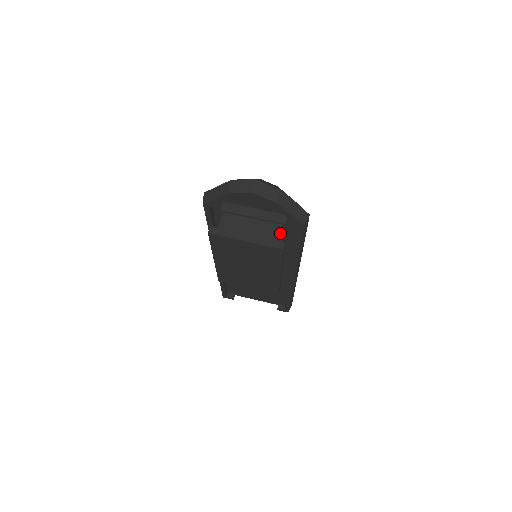
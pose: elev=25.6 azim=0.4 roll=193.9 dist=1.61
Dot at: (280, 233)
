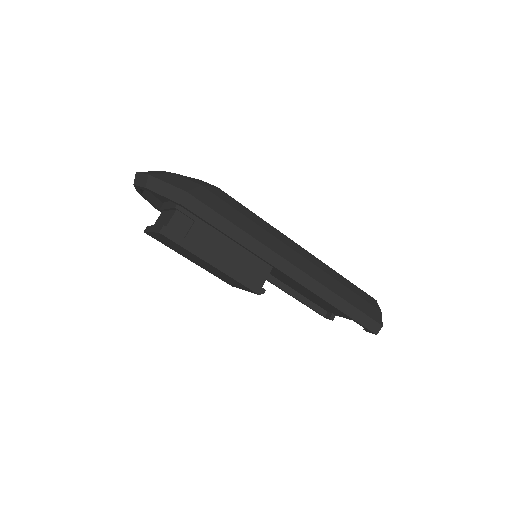
Dot at: (172, 218)
